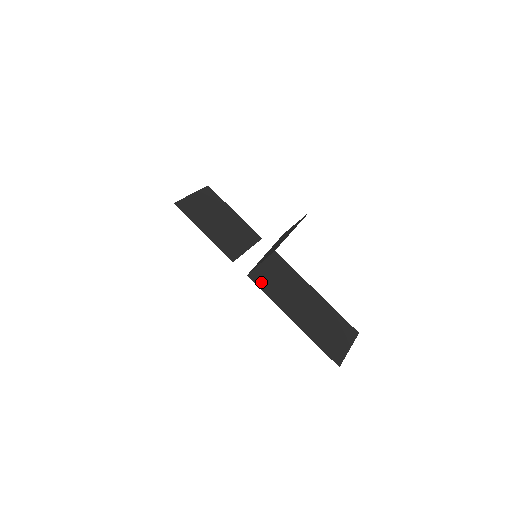
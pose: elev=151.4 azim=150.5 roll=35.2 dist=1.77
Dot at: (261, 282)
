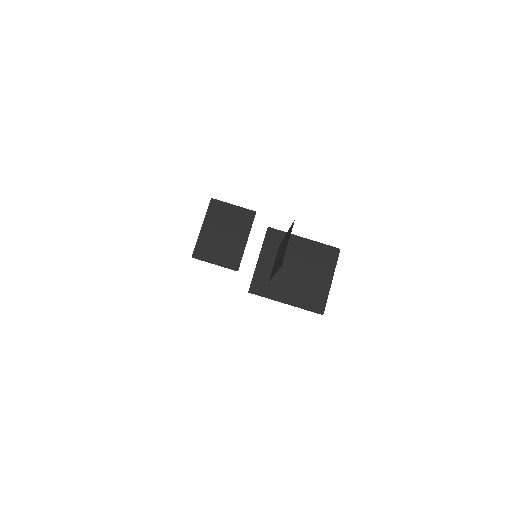
Dot at: occluded
